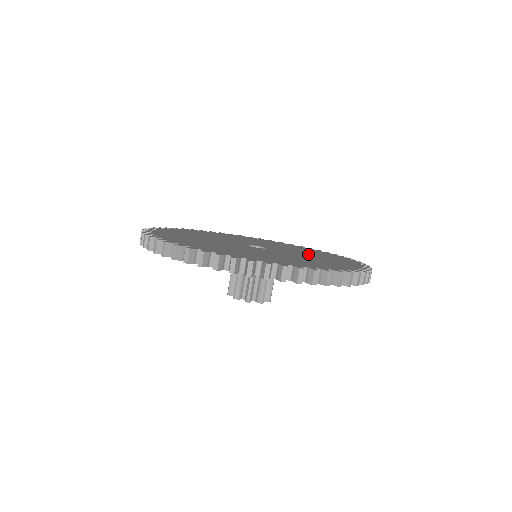
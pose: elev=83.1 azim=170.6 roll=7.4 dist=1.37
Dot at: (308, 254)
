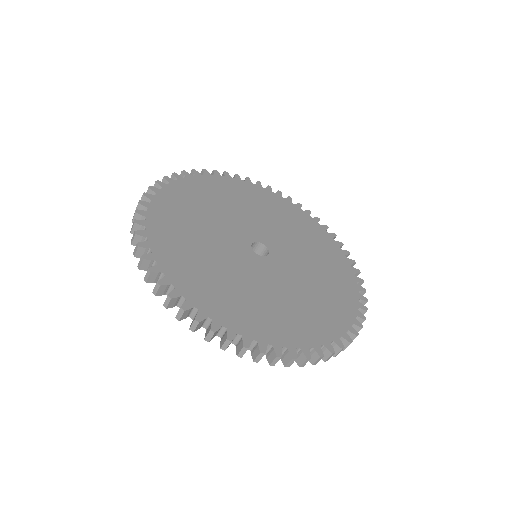
Dot at: (308, 284)
